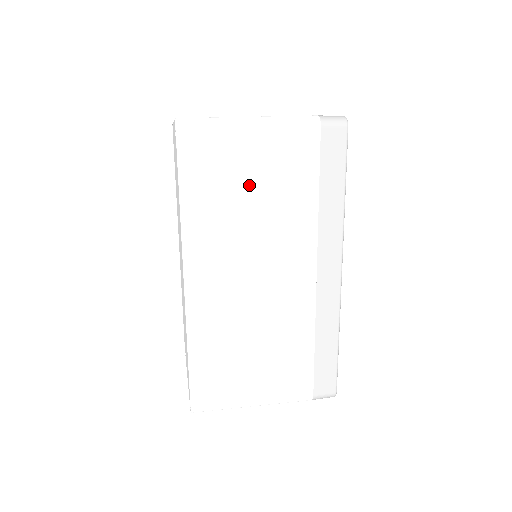
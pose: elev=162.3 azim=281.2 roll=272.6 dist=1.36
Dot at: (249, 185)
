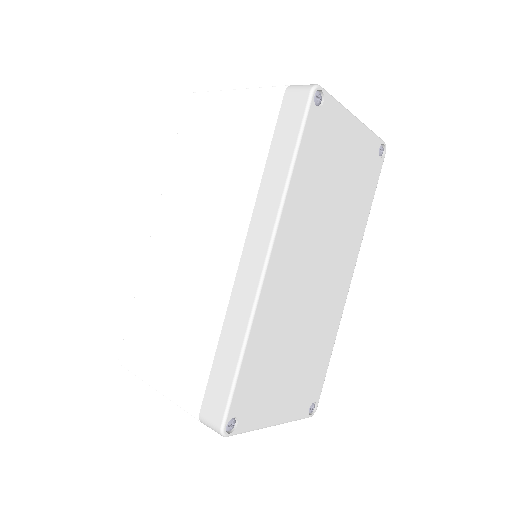
Dot at: (215, 148)
